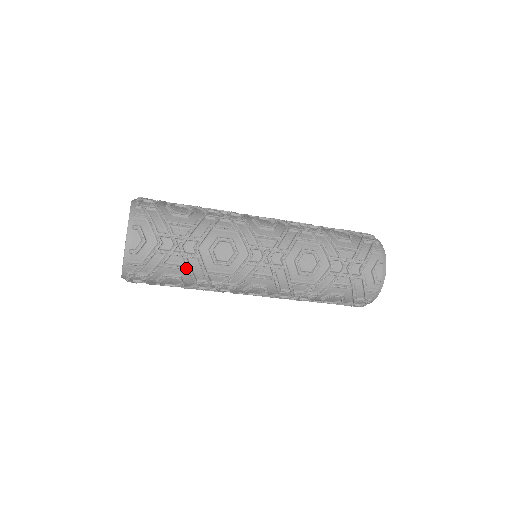
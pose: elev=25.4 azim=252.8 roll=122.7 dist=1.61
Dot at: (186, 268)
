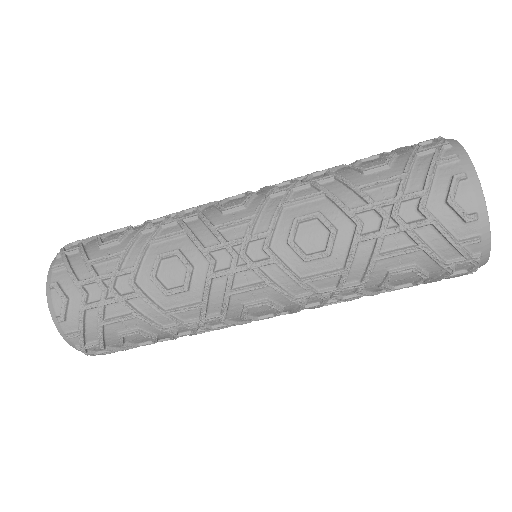
Dot at: (134, 316)
